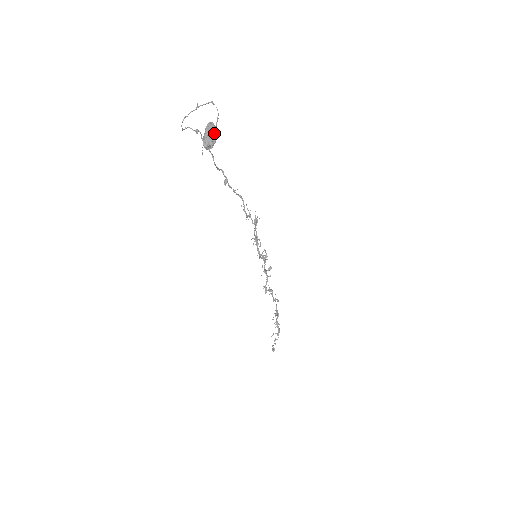
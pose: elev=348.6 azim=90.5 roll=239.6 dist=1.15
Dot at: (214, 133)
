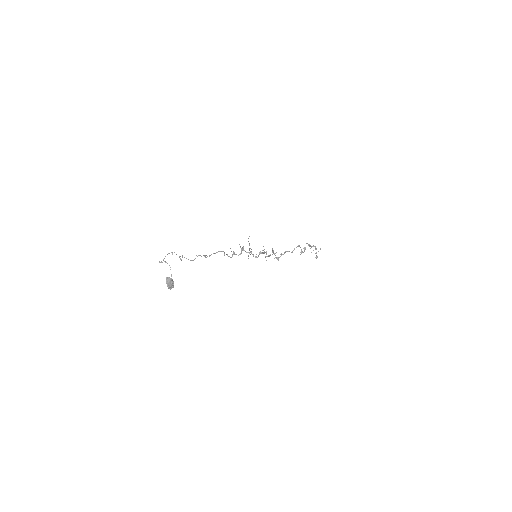
Dot at: (170, 283)
